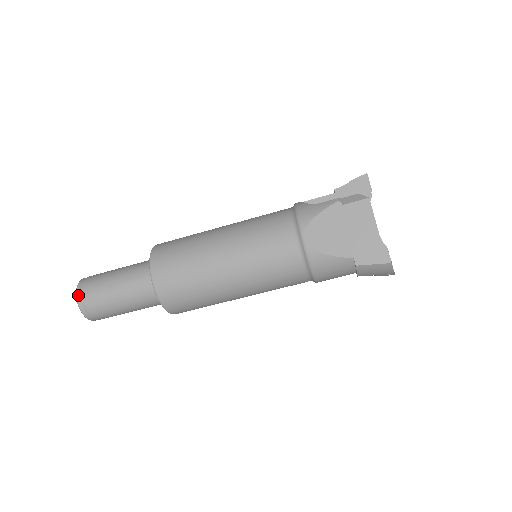
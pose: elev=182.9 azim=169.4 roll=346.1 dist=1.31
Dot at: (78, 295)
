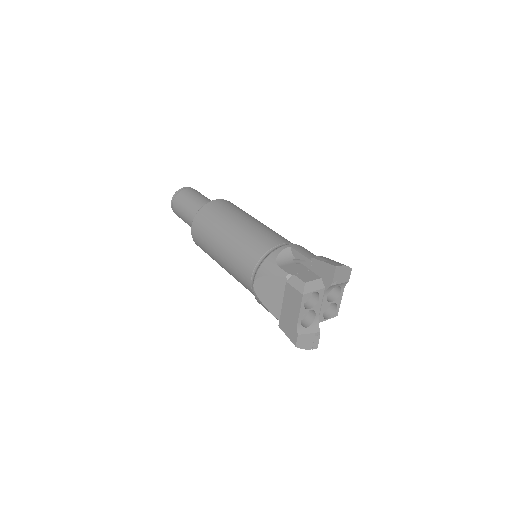
Dot at: (172, 201)
